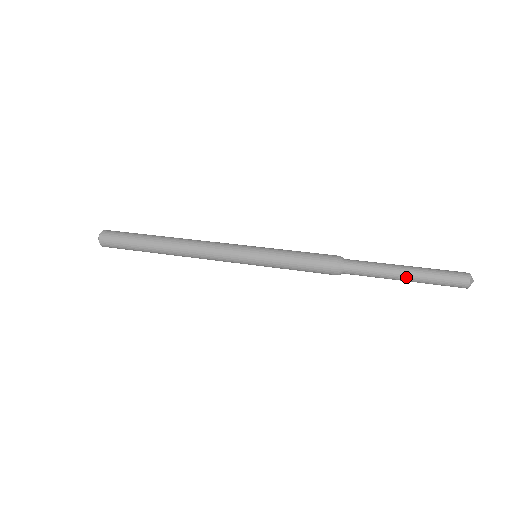
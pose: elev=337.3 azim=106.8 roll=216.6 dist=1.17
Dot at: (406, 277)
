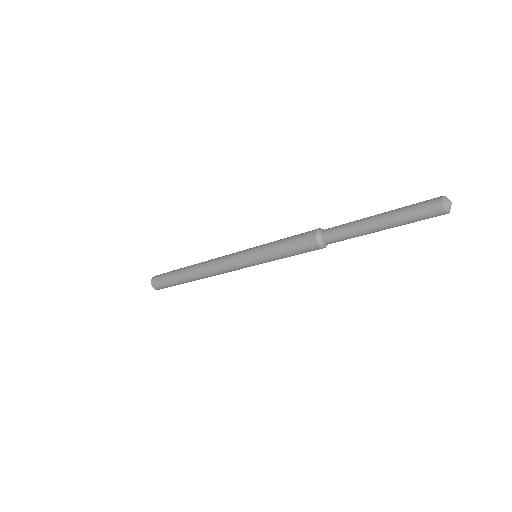
Dot at: (378, 221)
